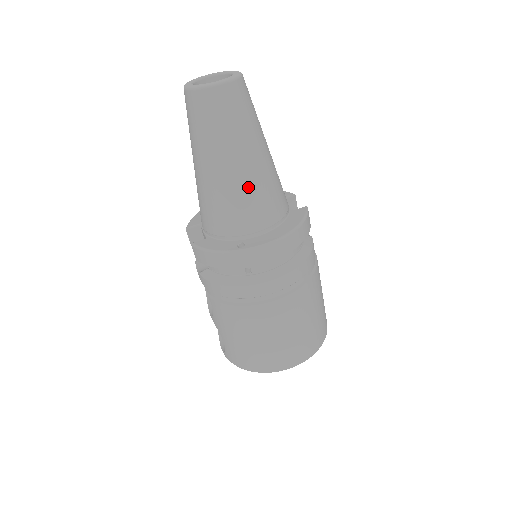
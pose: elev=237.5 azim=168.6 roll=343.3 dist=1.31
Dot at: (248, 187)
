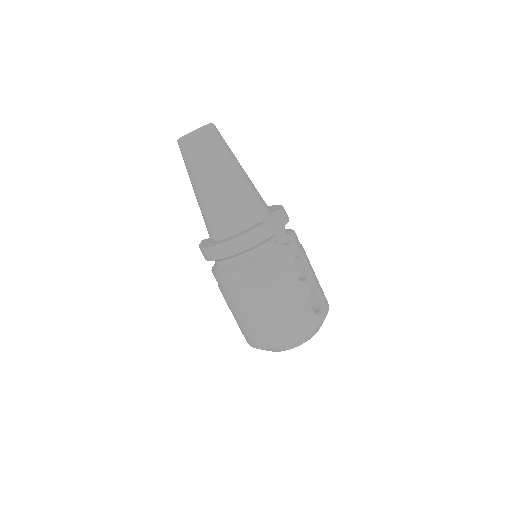
Dot at: (210, 204)
